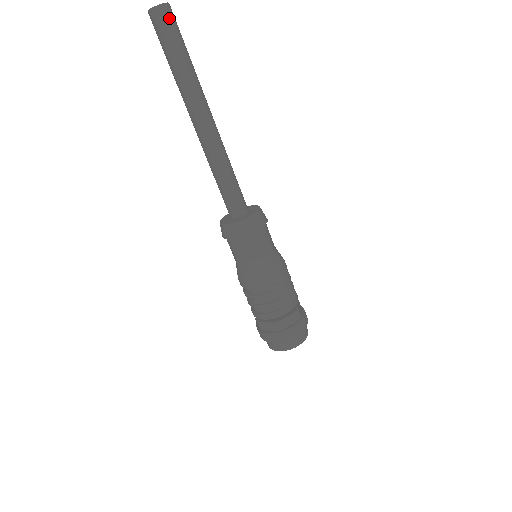
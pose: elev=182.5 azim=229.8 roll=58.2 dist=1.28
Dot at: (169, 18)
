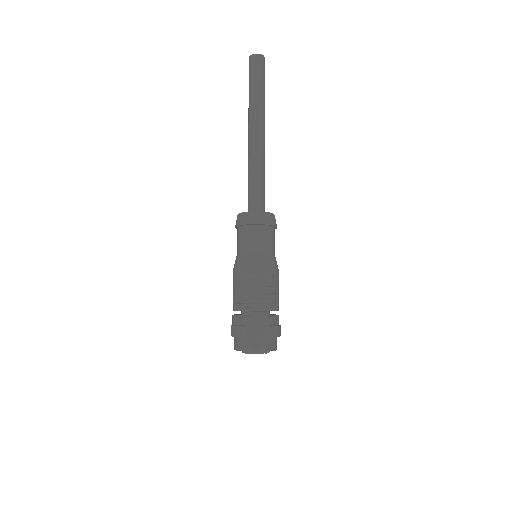
Dot at: occluded
